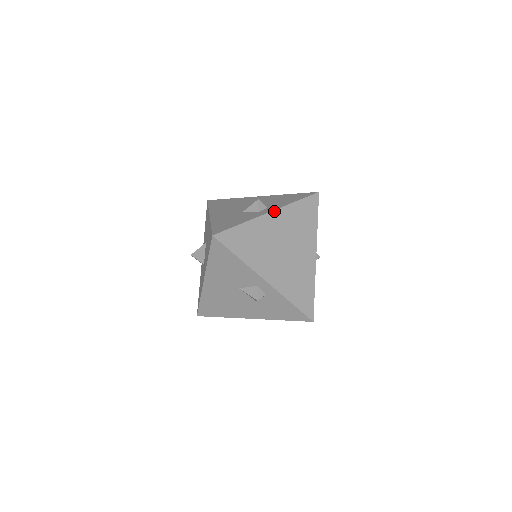
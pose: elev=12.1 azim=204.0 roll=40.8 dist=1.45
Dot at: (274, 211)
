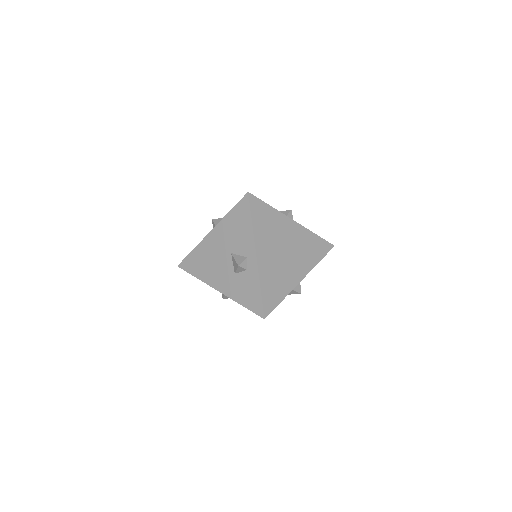
Dot at: (297, 223)
